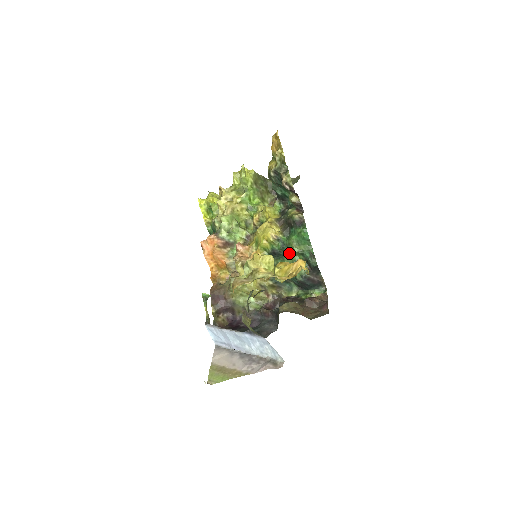
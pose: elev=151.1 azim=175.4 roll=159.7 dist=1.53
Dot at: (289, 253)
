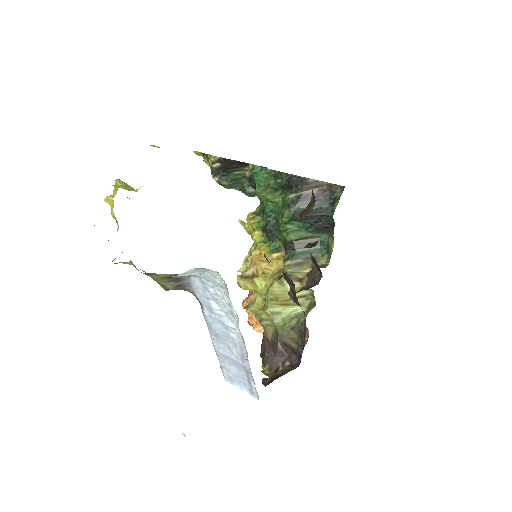
Dot at: (275, 211)
